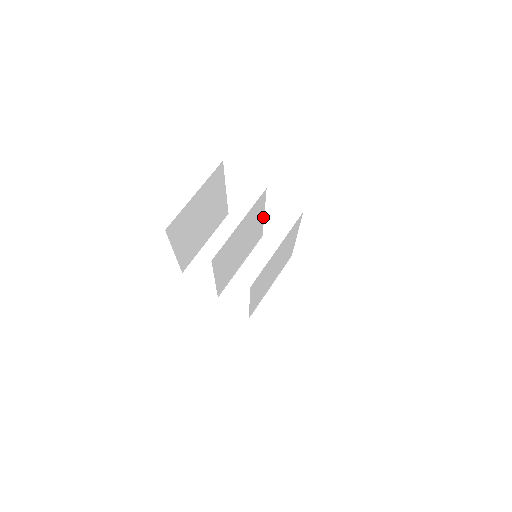
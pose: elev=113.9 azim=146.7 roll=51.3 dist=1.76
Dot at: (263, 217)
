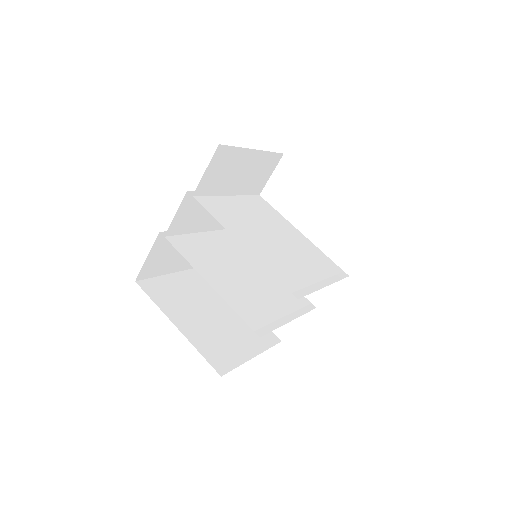
Dot at: occluded
